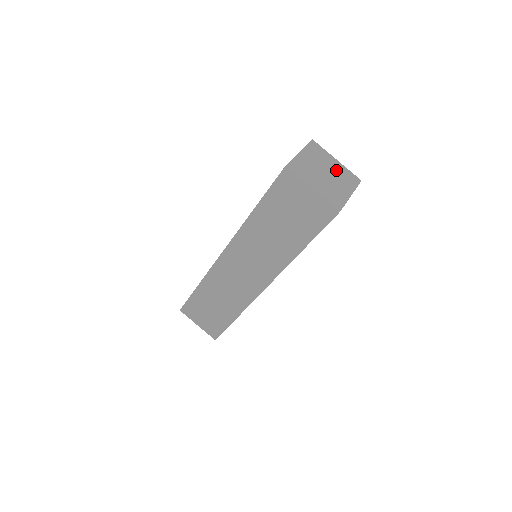
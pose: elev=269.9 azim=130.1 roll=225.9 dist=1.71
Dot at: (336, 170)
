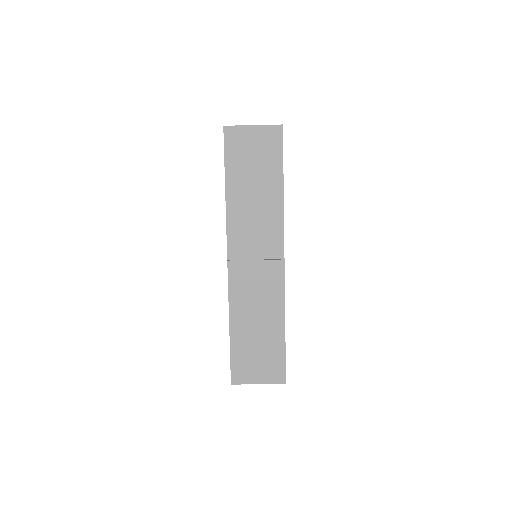
Dot at: occluded
